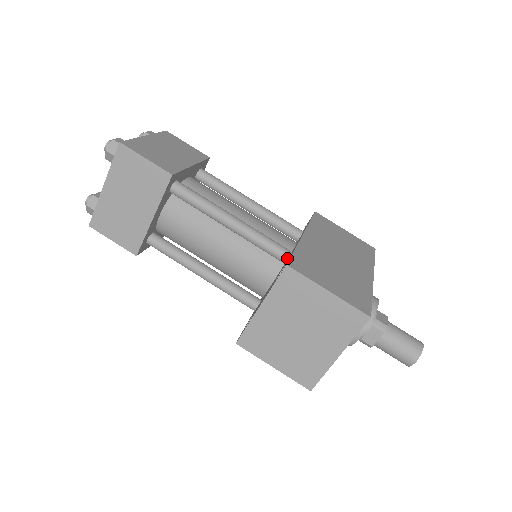
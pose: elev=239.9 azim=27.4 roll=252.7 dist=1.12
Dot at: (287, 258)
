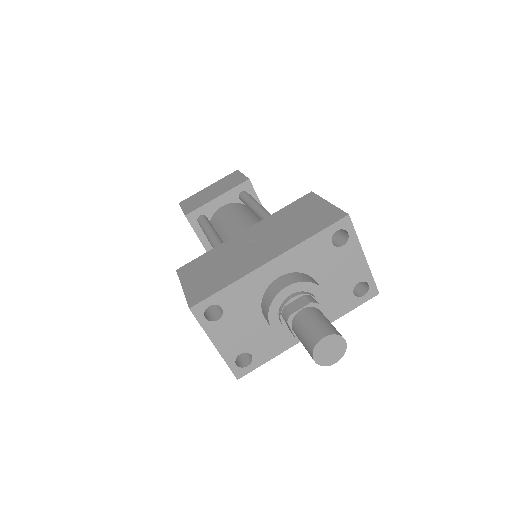
Dot at: occluded
